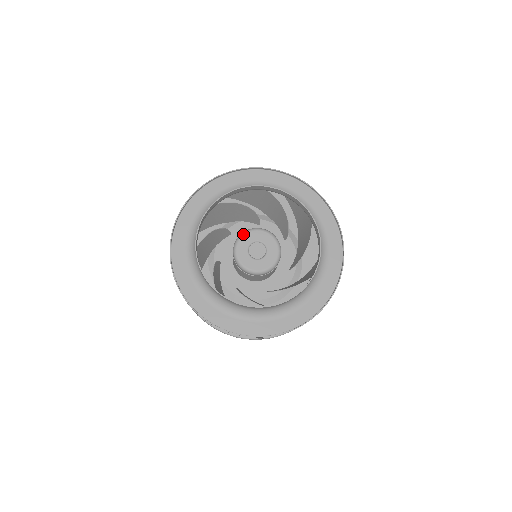
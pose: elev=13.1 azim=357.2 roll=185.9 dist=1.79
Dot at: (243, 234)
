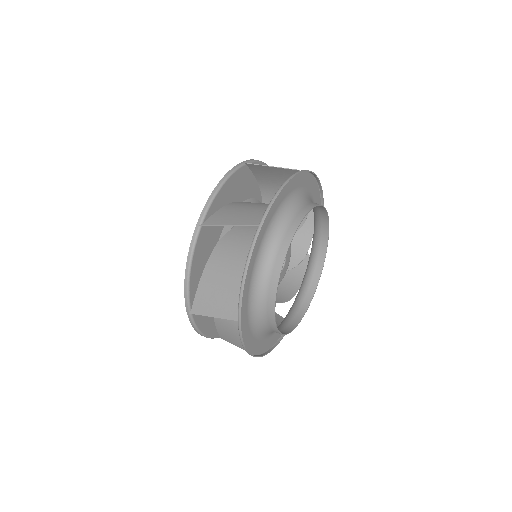
Dot at: occluded
